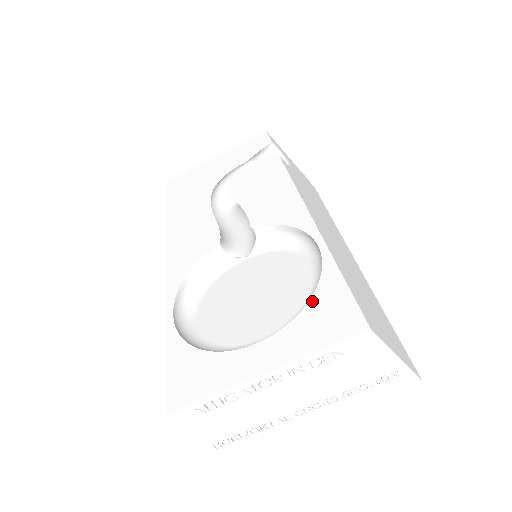
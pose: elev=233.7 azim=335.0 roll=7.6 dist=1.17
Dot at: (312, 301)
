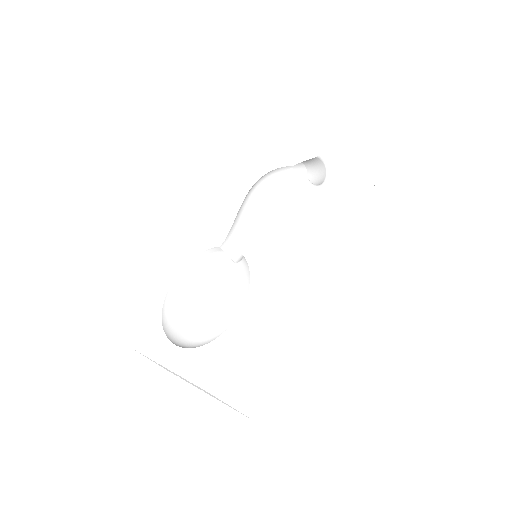
Dot at: (208, 345)
